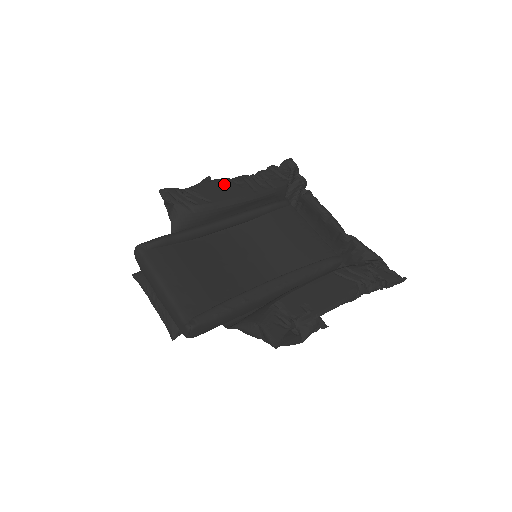
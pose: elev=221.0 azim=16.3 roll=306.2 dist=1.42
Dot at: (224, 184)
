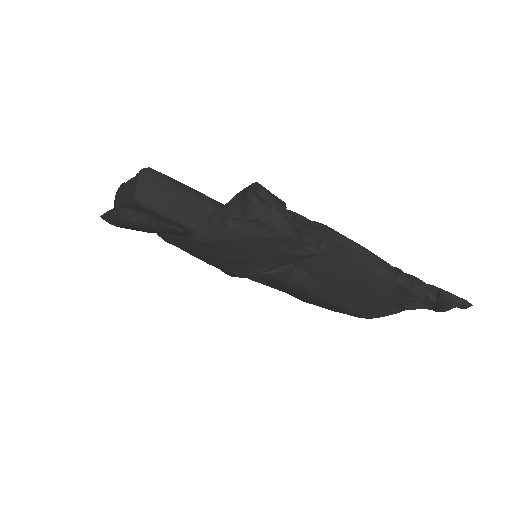
Dot at: occluded
